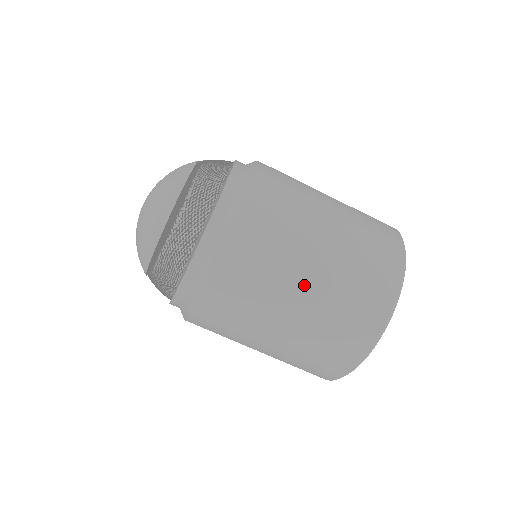
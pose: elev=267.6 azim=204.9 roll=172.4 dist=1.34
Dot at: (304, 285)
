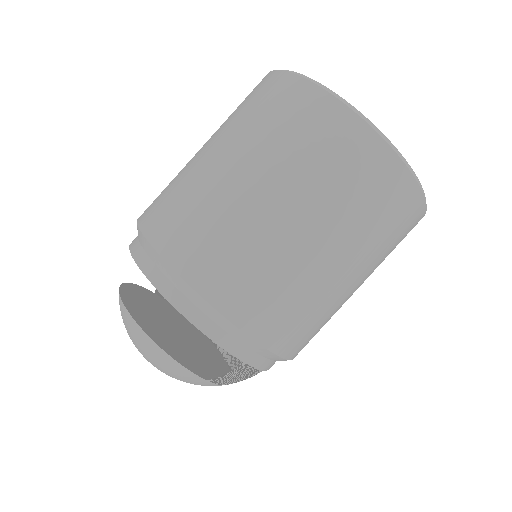
Dot at: (214, 159)
